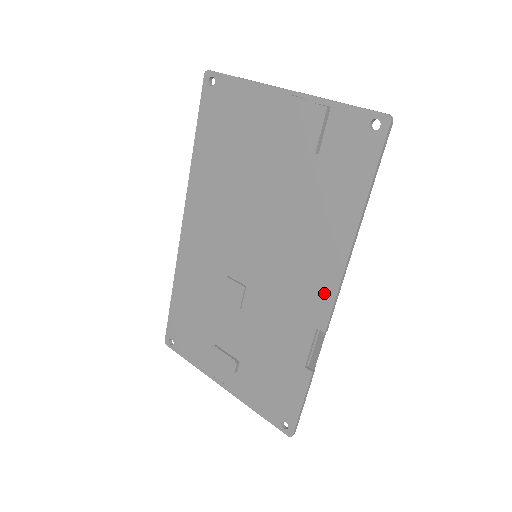
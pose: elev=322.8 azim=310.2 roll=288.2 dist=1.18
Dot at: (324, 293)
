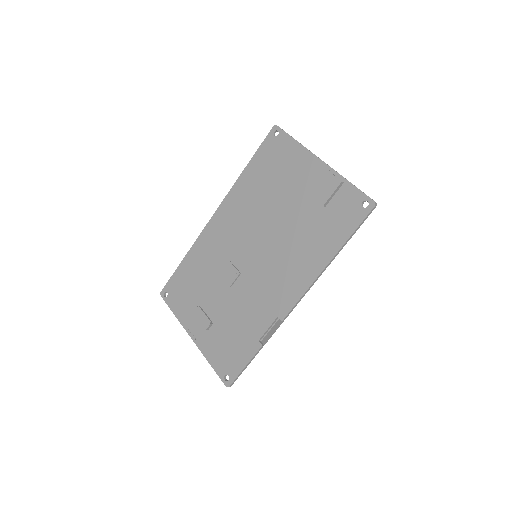
Dot at: (292, 295)
